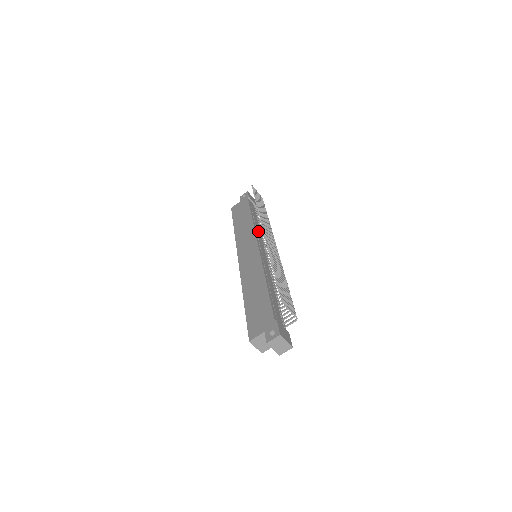
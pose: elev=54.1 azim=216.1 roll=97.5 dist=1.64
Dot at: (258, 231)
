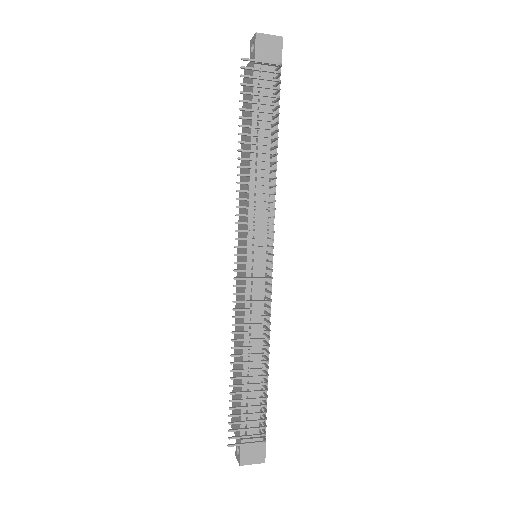
Dot at: occluded
